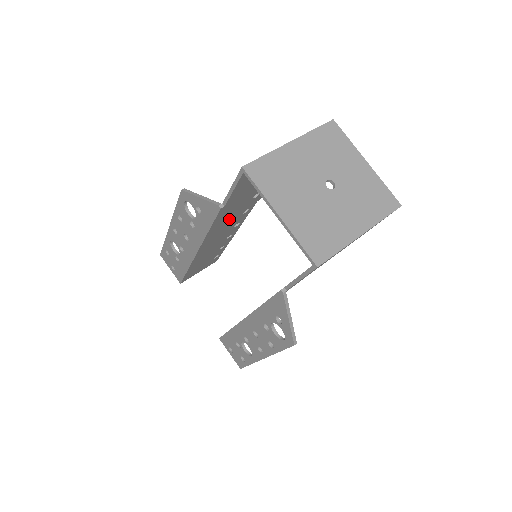
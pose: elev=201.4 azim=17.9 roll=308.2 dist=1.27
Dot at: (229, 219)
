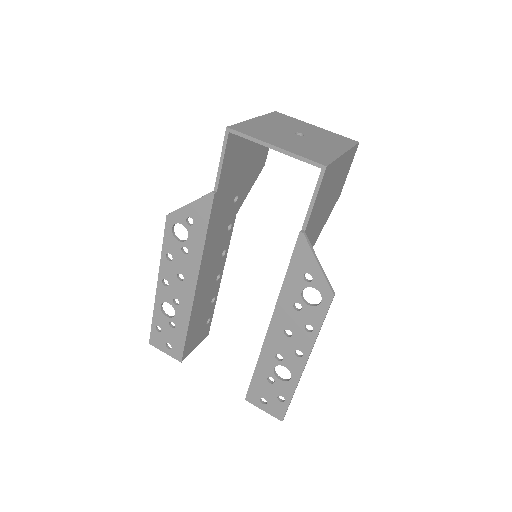
Dot at: (219, 230)
